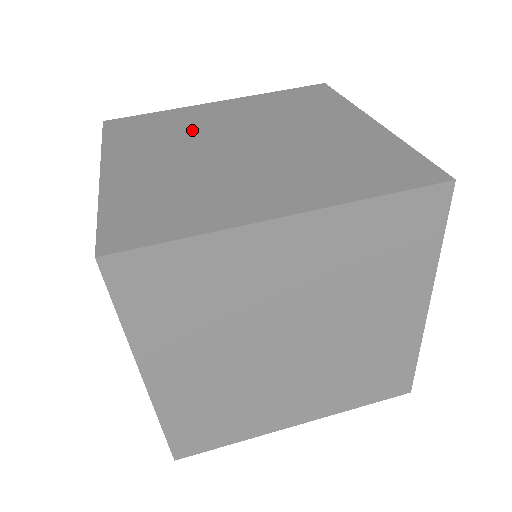
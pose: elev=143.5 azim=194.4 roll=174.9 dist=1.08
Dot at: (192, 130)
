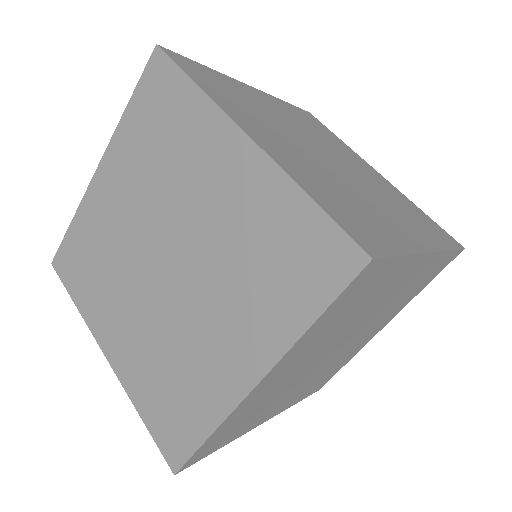
Dot at: (270, 116)
